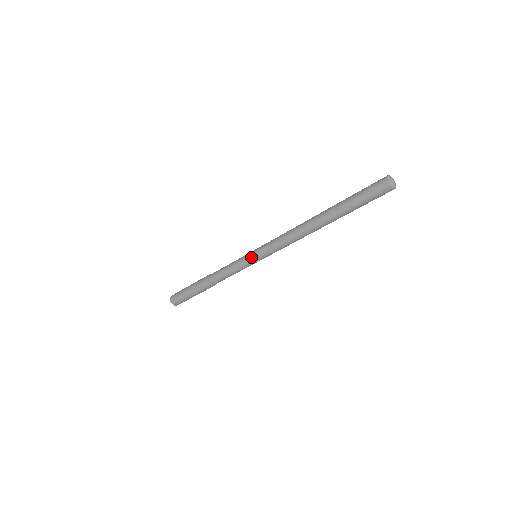
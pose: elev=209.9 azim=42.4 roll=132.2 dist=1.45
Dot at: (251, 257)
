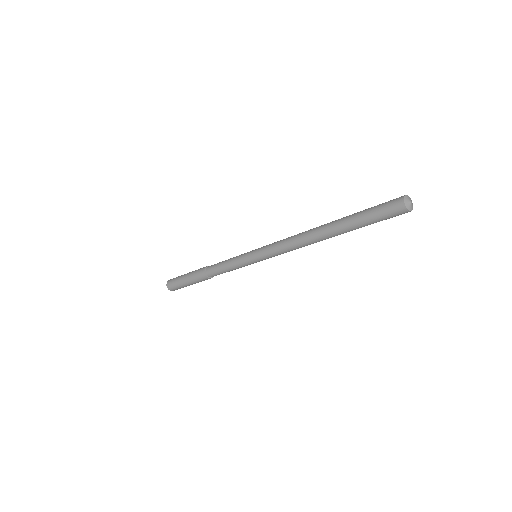
Dot at: (252, 260)
